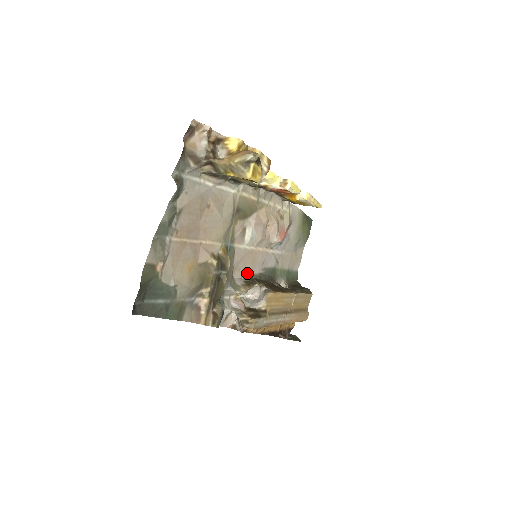
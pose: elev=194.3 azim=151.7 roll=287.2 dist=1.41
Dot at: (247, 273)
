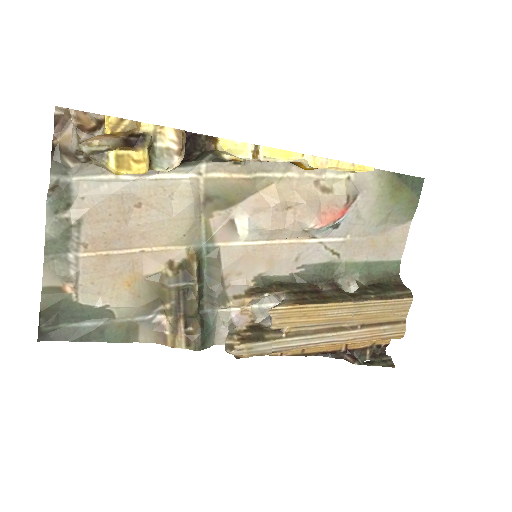
Dot at: (262, 276)
